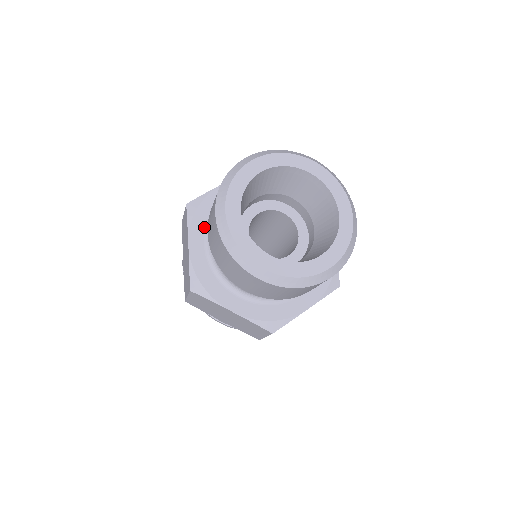
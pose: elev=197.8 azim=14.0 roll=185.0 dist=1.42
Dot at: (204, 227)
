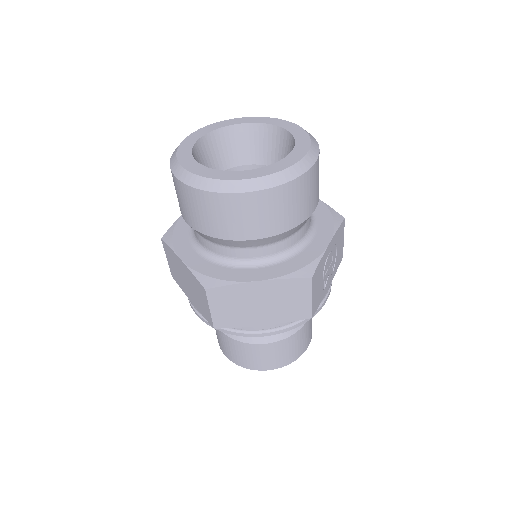
Dot at: (187, 242)
